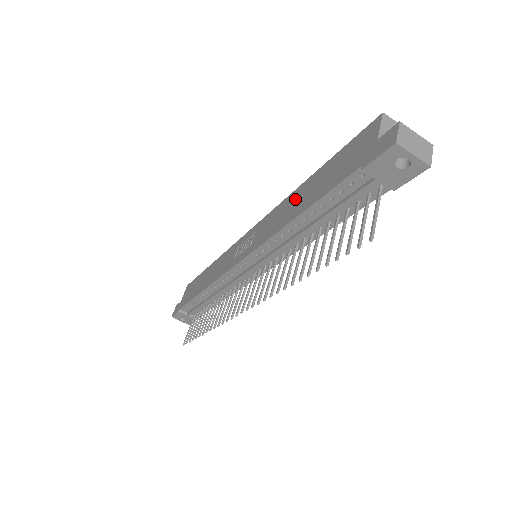
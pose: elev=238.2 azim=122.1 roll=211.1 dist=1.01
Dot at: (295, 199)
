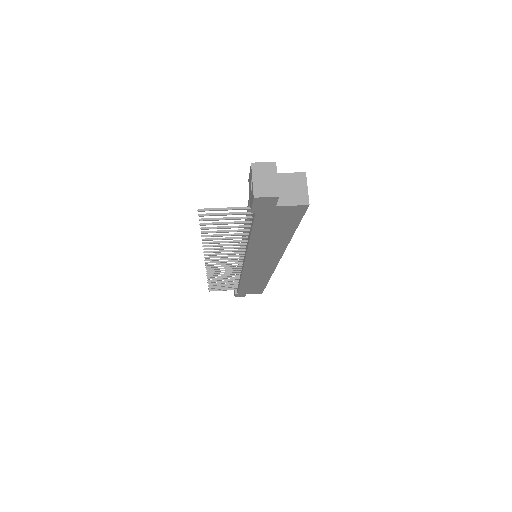
Dot at: occluded
